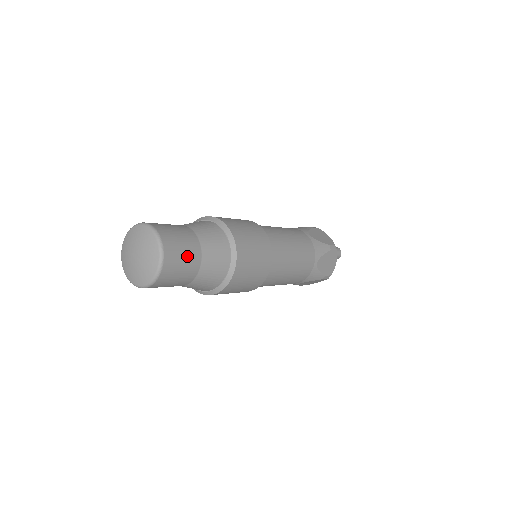
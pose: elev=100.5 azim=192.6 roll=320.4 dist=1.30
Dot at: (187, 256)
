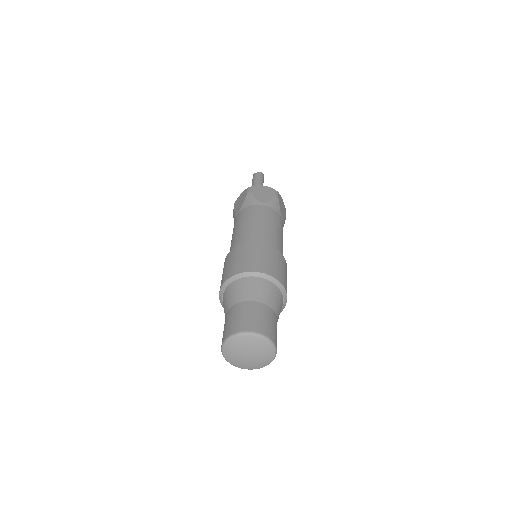
Dot at: occluded
